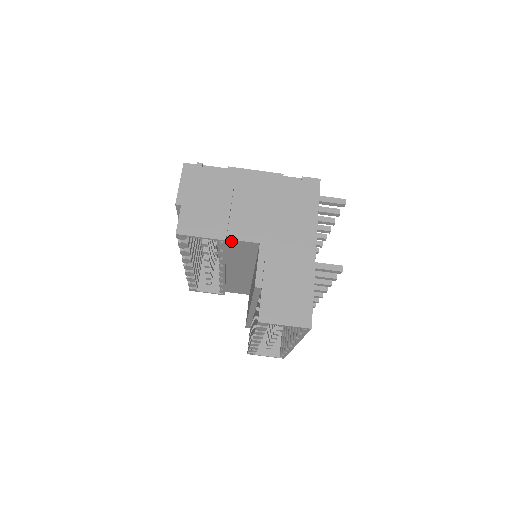
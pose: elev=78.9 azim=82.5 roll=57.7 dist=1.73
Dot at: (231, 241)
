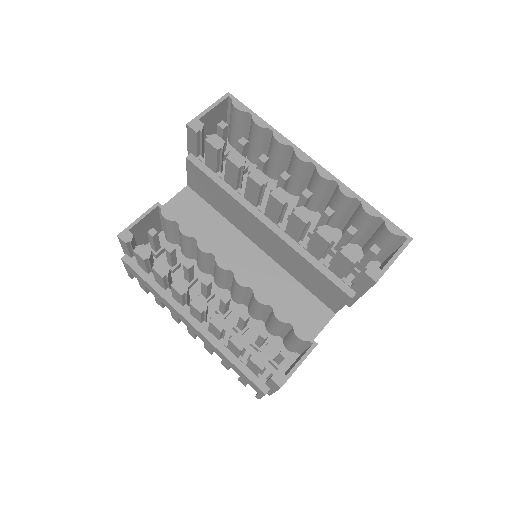
Dot at: (169, 207)
